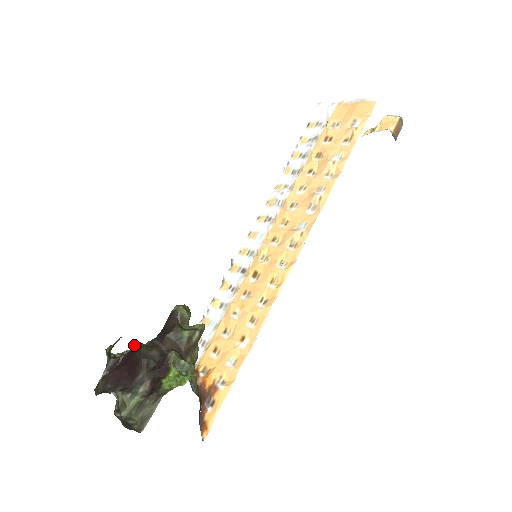
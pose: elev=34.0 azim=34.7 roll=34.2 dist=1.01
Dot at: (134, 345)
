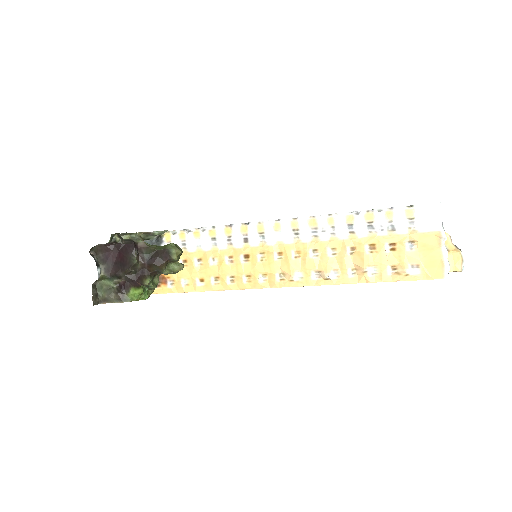
Dot at: (131, 246)
